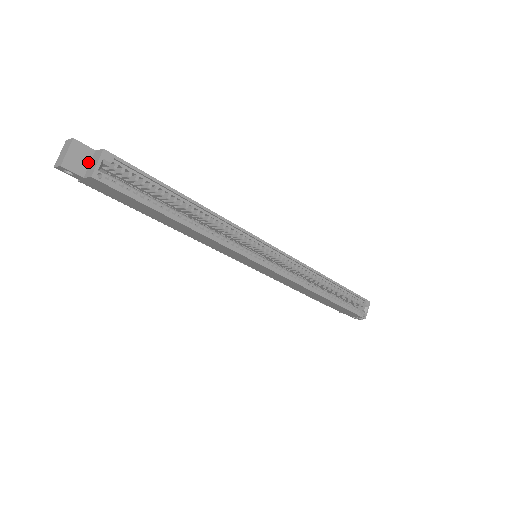
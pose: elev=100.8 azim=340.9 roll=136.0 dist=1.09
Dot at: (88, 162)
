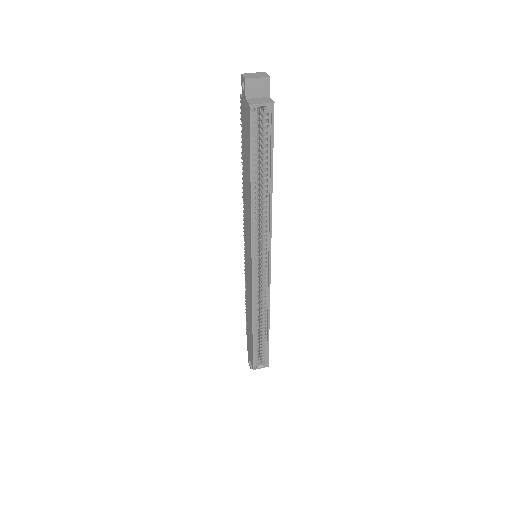
Dot at: (259, 96)
